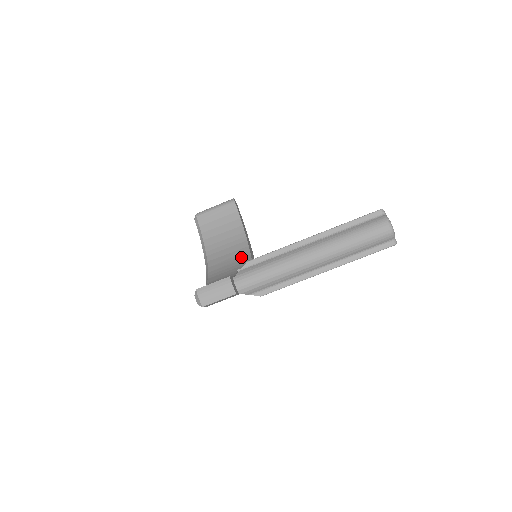
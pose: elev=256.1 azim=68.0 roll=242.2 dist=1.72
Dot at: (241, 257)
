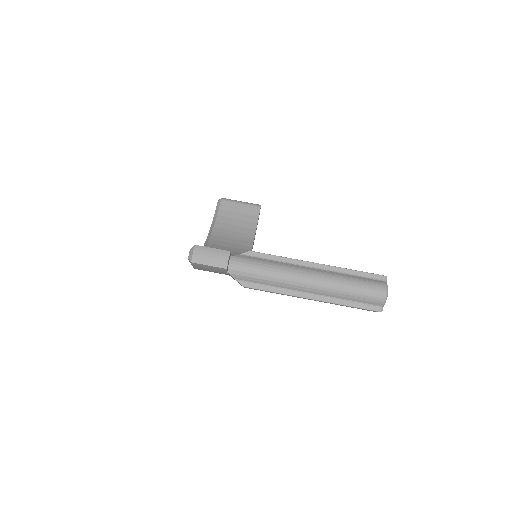
Dot at: (241, 251)
